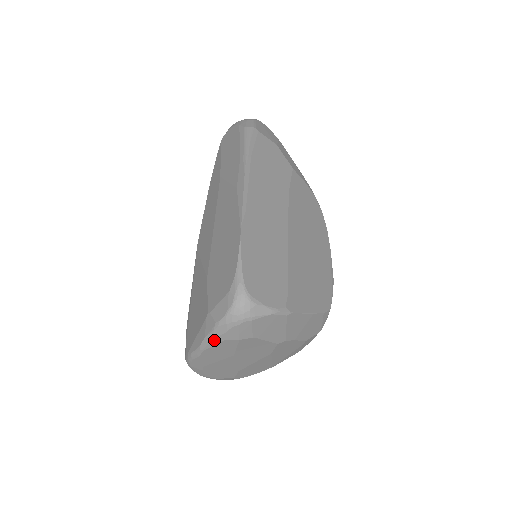
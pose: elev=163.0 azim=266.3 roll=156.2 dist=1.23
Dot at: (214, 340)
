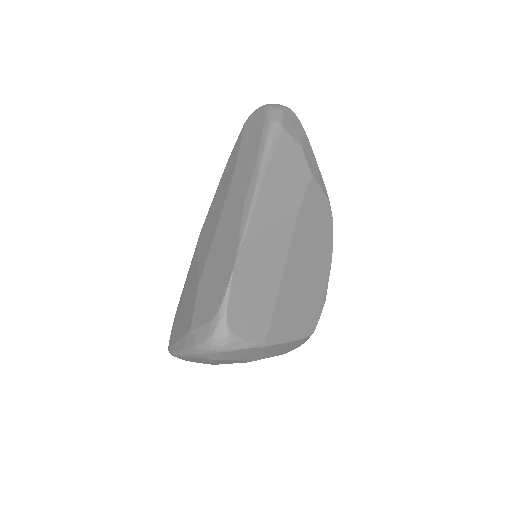
Dot at: (192, 355)
